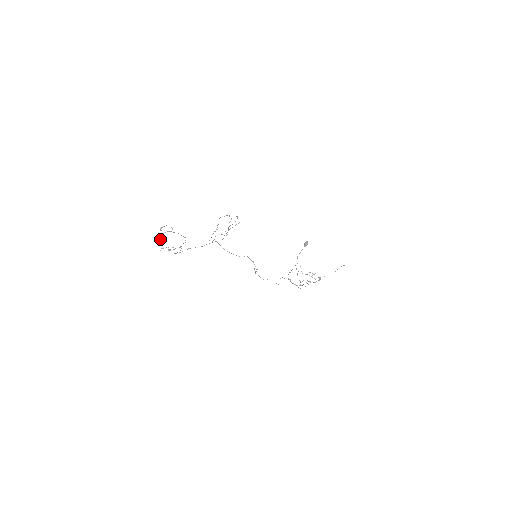
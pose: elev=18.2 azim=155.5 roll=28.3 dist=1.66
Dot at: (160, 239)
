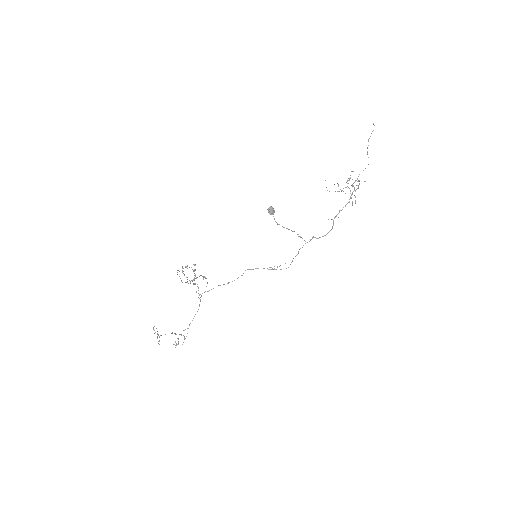
Dot at: occluded
